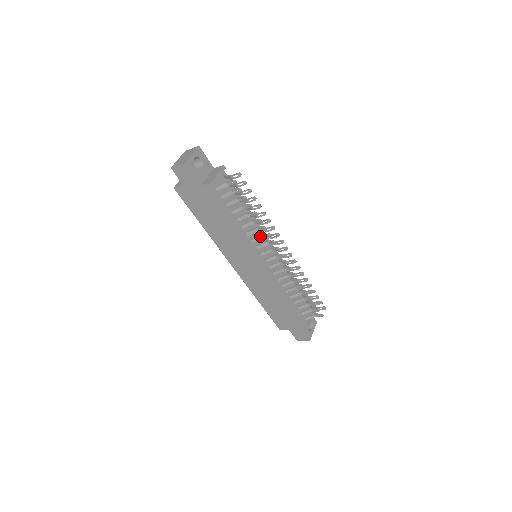
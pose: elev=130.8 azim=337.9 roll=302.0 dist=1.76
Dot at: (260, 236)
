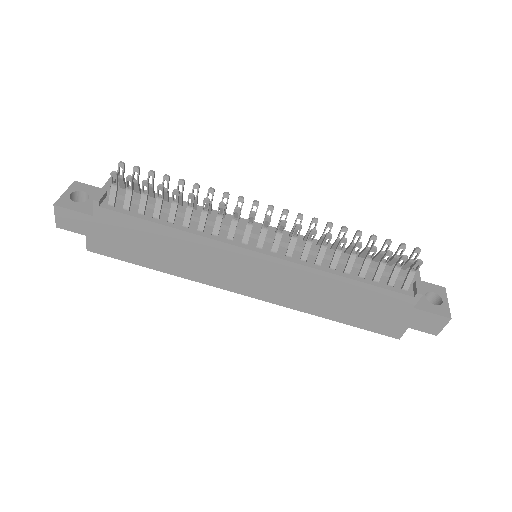
Dot at: (216, 218)
